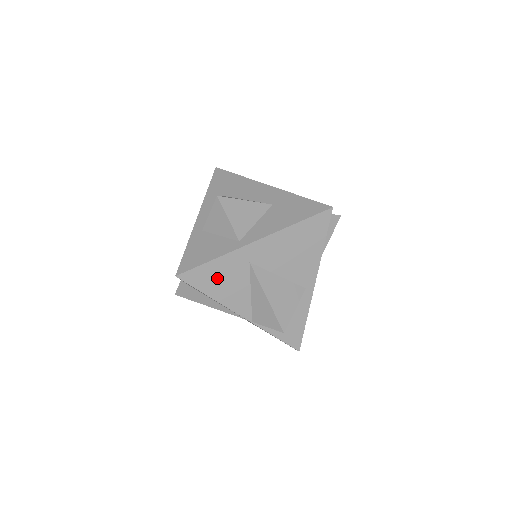
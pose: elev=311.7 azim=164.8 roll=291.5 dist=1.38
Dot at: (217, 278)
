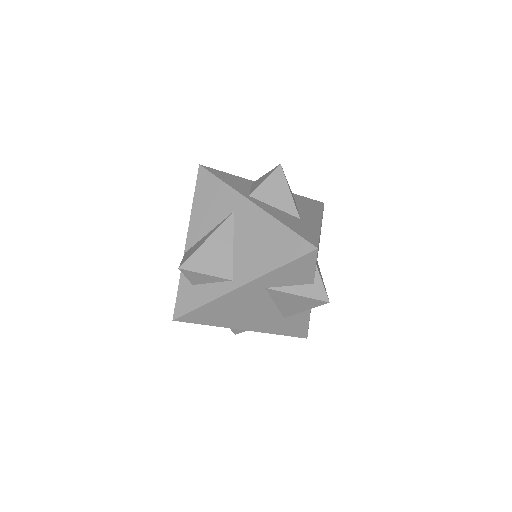
Dot at: (210, 196)
